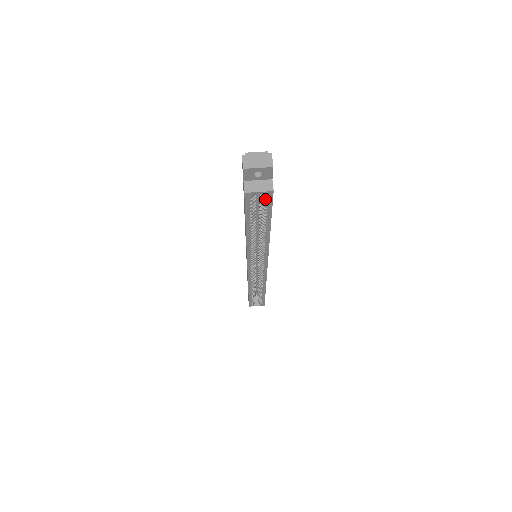
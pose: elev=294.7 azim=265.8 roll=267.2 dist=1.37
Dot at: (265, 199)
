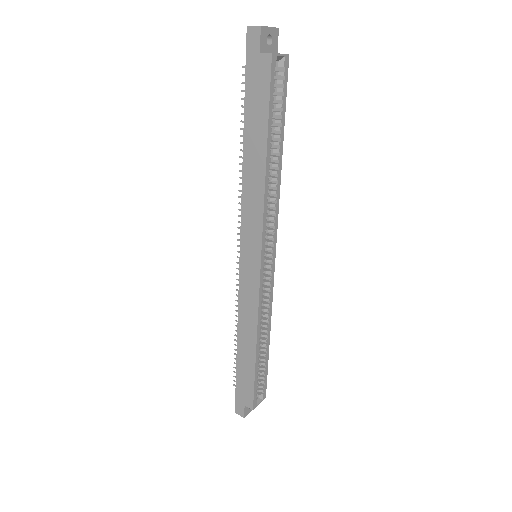
Dot at: (283, 72)
